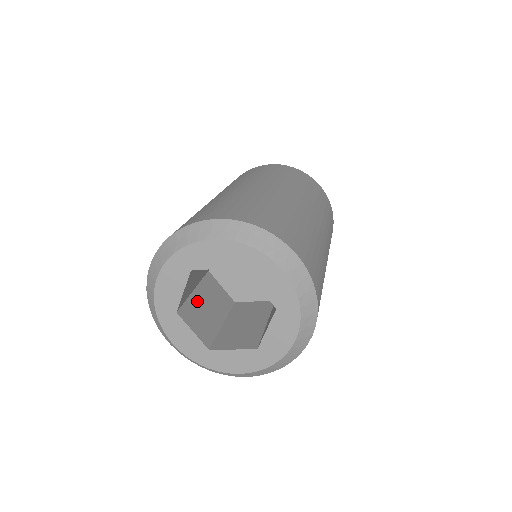
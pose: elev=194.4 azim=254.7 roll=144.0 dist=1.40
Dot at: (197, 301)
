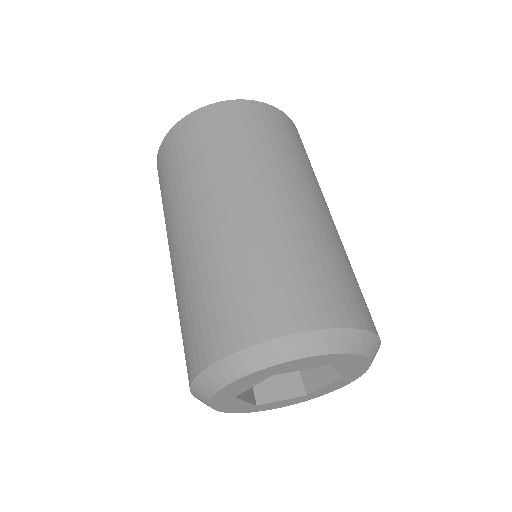
Dot at: occluded
